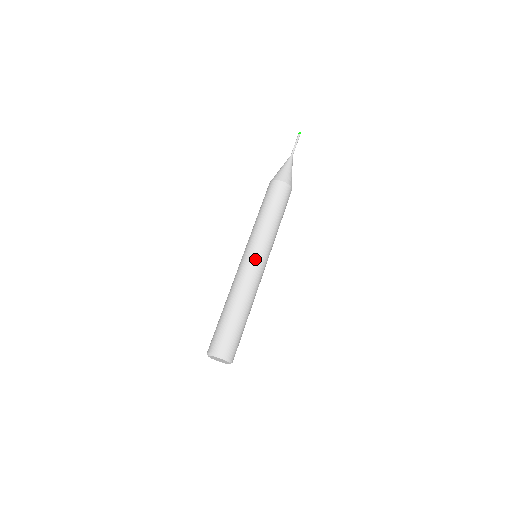
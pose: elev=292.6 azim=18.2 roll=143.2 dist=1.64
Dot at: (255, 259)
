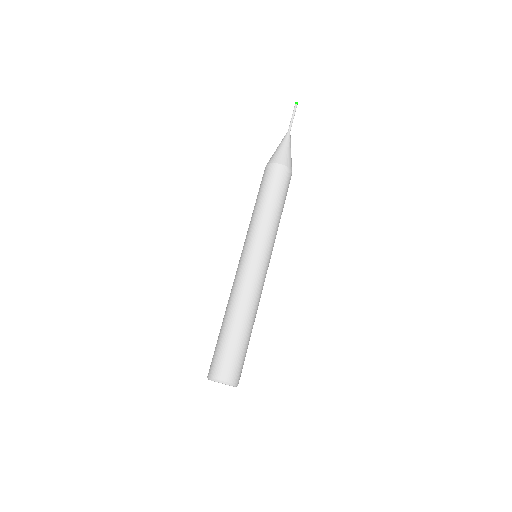
Dot at: (260, 262)
